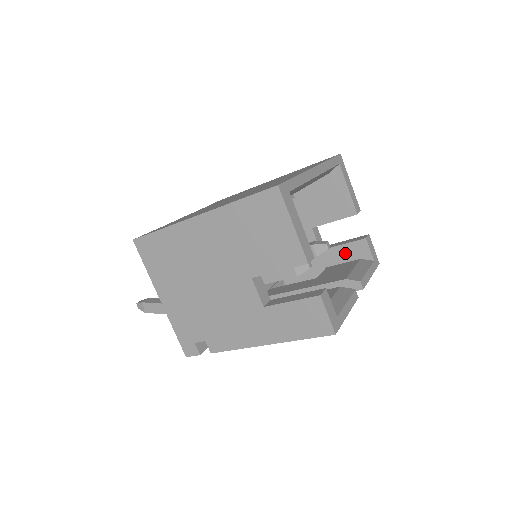
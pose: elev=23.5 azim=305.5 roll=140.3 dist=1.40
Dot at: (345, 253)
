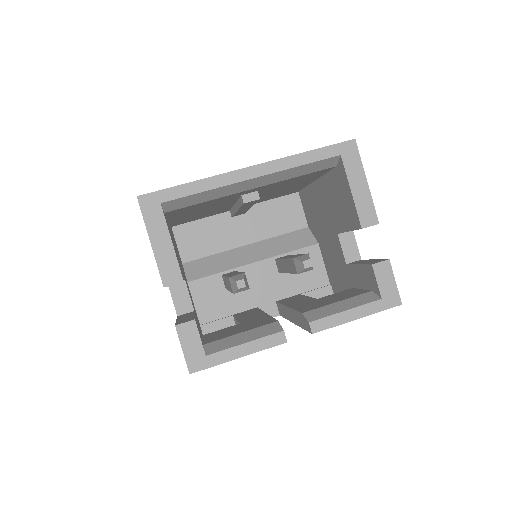
Dot at: (361, 277)
